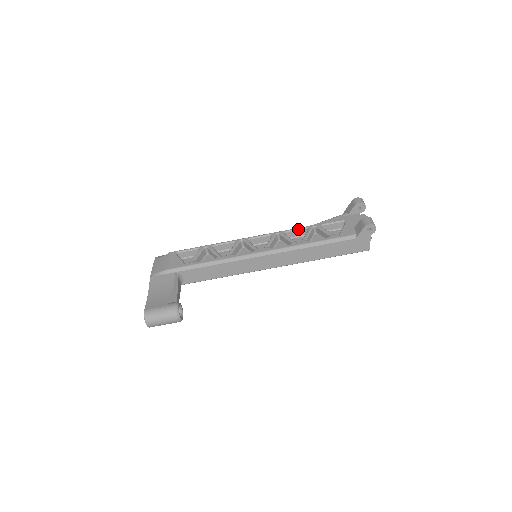
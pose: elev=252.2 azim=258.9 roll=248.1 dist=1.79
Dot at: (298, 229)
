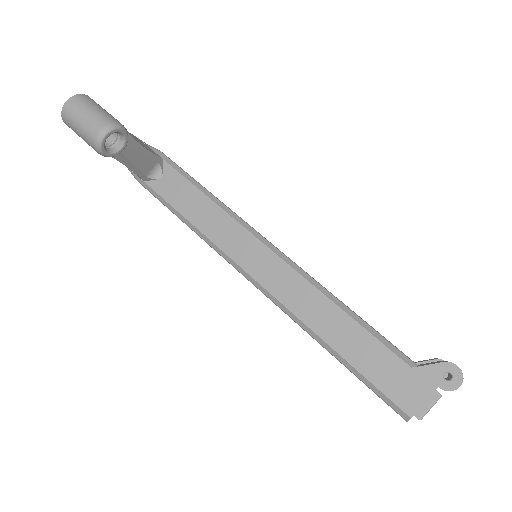
Dot at: occluded
